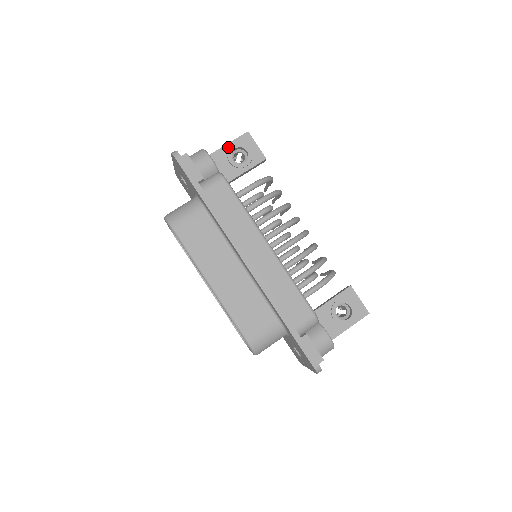
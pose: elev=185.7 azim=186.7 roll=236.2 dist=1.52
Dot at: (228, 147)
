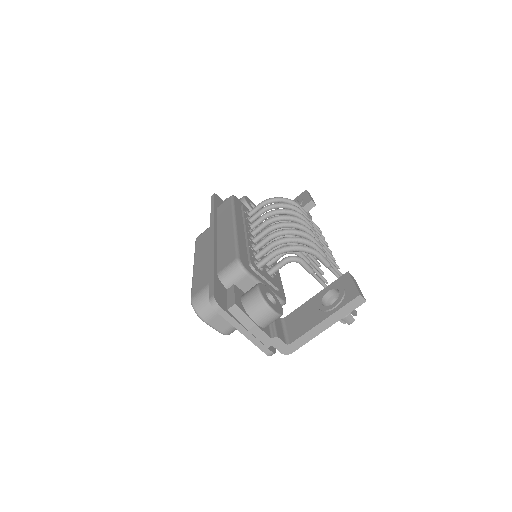
Dot at: occluded
